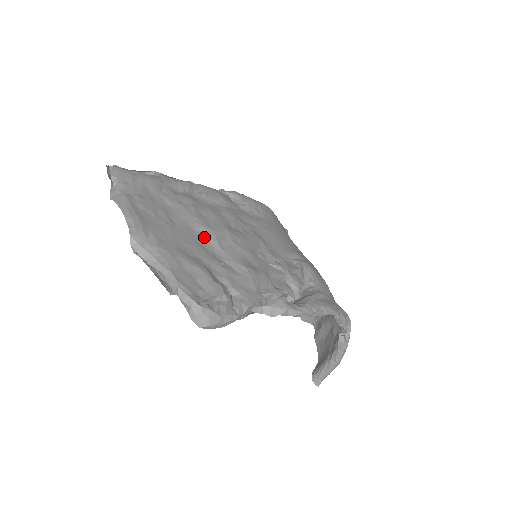
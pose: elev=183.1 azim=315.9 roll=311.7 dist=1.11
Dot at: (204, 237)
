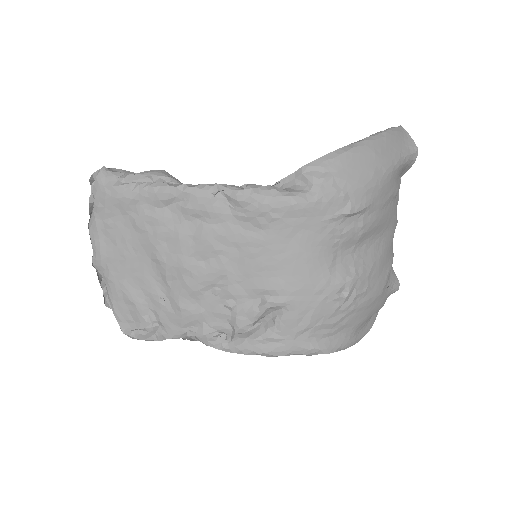
Dot at: (157, 268)
